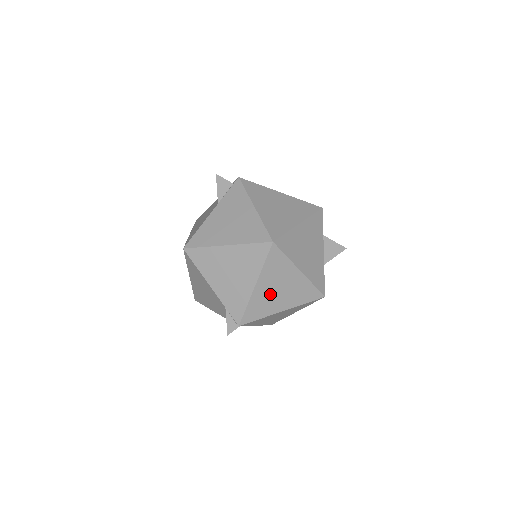
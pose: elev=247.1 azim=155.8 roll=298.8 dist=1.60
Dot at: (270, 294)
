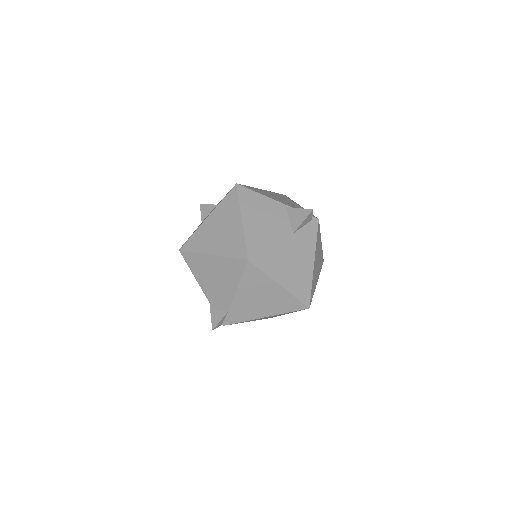
Dot at: (262, 318)
